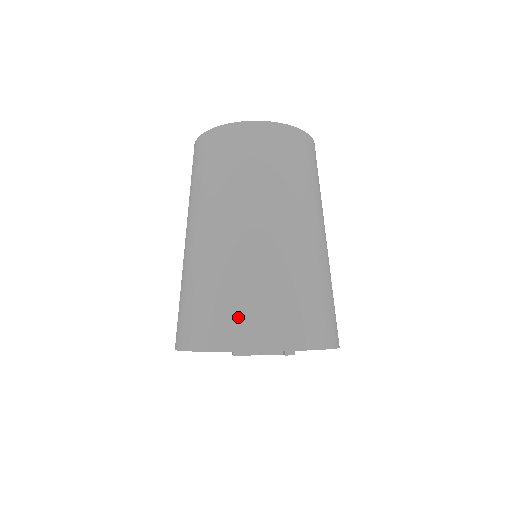
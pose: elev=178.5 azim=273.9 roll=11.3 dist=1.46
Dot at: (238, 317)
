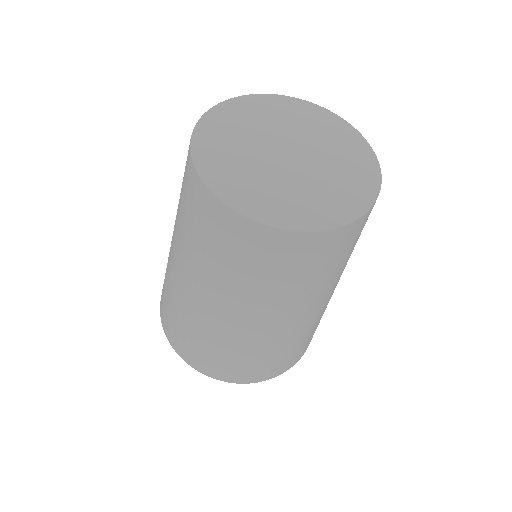
Dot at: (241, 370)
